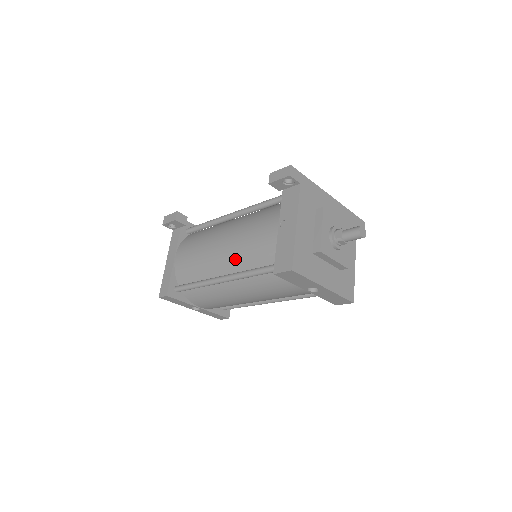
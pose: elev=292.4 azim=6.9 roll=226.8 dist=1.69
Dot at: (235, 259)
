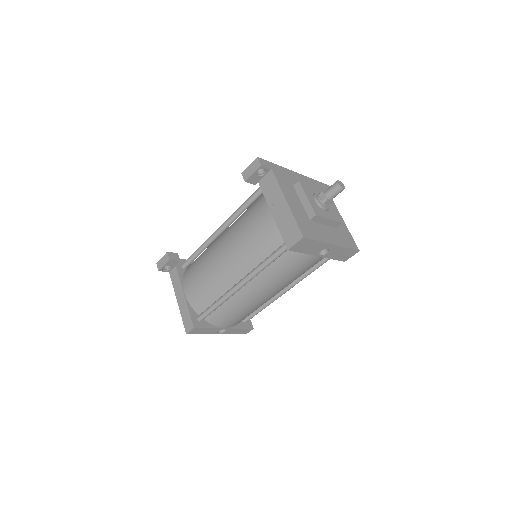
Dot at: (244, 261)
